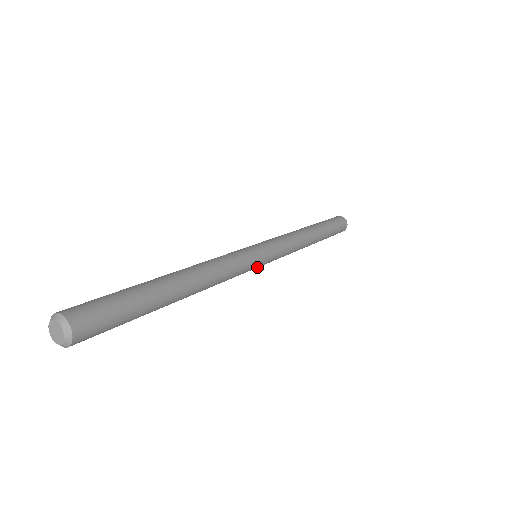
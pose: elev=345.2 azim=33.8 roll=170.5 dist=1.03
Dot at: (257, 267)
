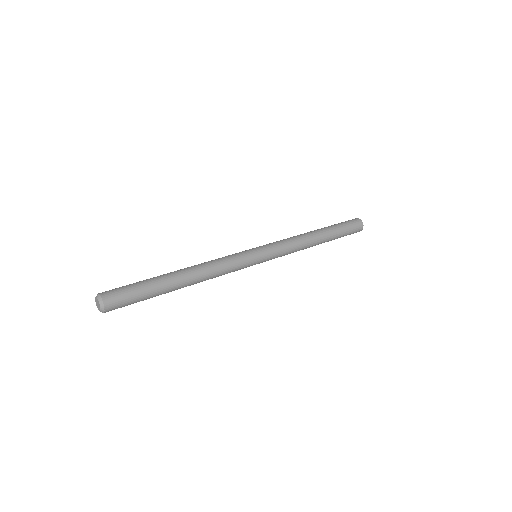
Dot at: (256, 260)
